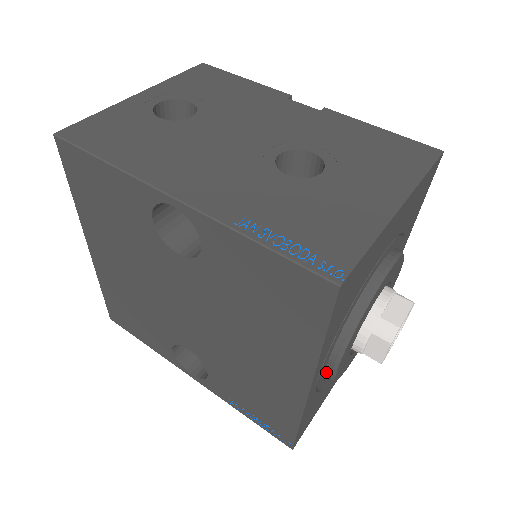
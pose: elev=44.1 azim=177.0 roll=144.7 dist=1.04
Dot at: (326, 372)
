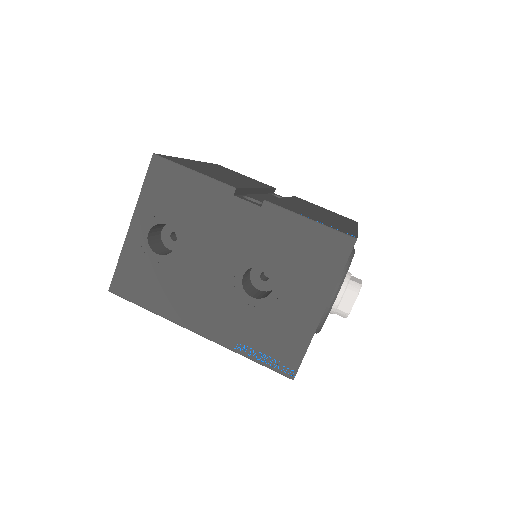
Dot at: occluded
